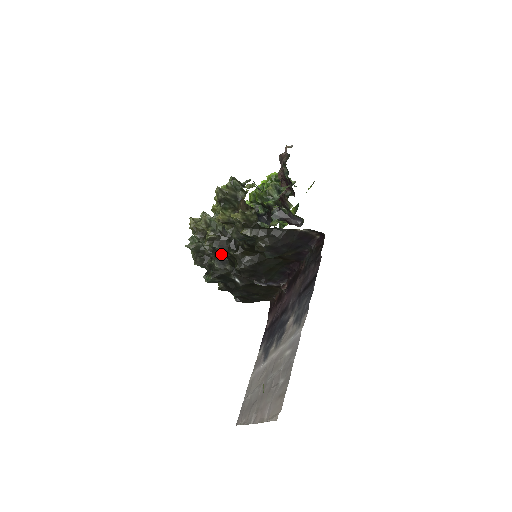
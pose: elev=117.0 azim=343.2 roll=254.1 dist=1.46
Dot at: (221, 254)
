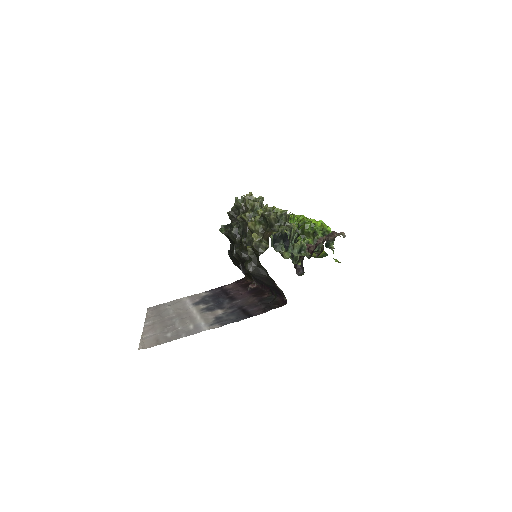
Dot at: (239, 232)
